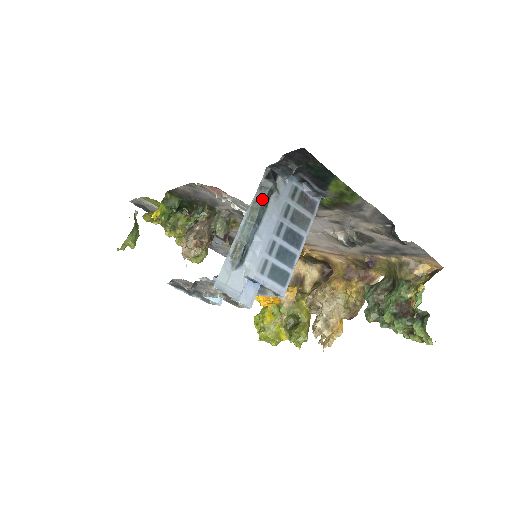
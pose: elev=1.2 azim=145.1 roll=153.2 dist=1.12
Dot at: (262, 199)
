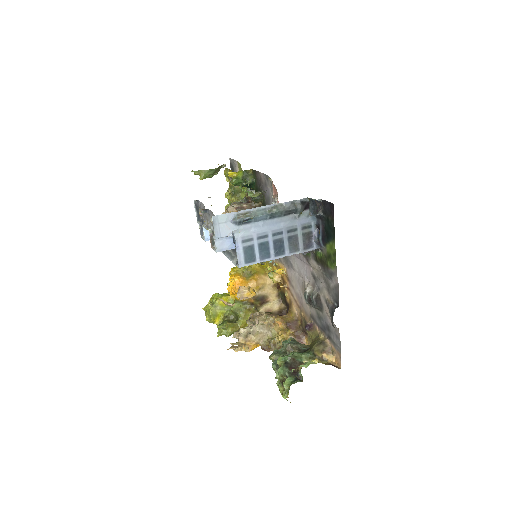
Dot at: (287, 208)
